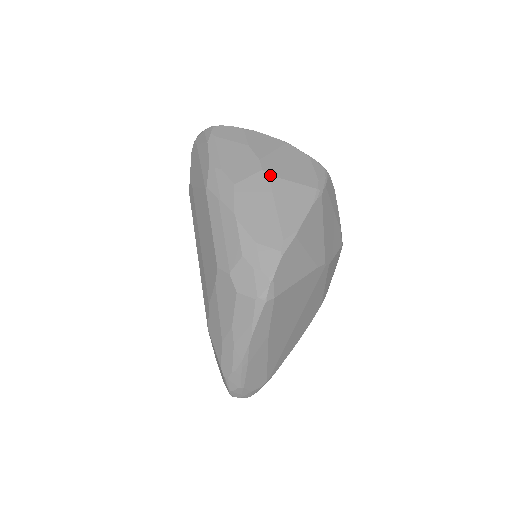
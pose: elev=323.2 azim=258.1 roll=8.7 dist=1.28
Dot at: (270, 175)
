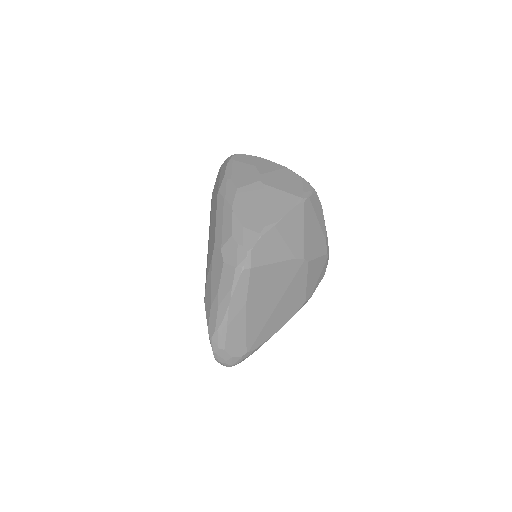
Dot at: (265, 184)
